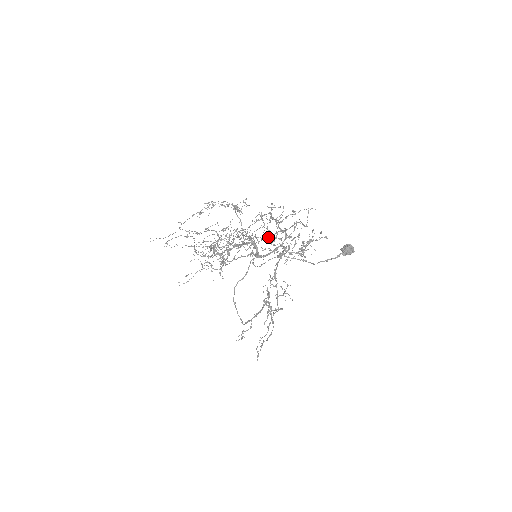
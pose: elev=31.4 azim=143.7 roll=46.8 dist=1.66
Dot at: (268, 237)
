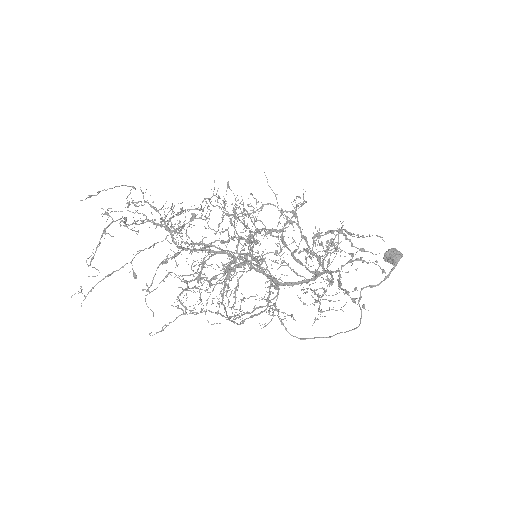
Dot at: (307, 289)
